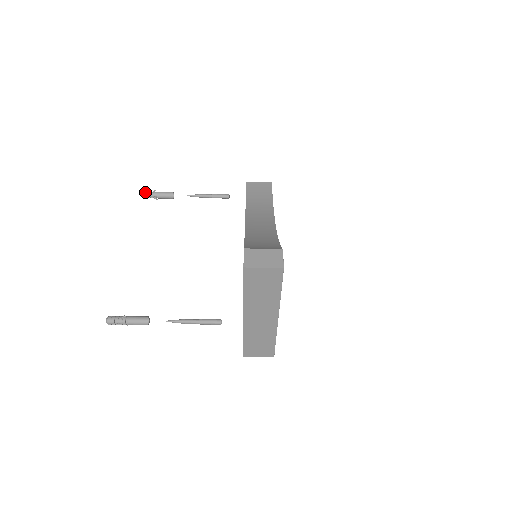
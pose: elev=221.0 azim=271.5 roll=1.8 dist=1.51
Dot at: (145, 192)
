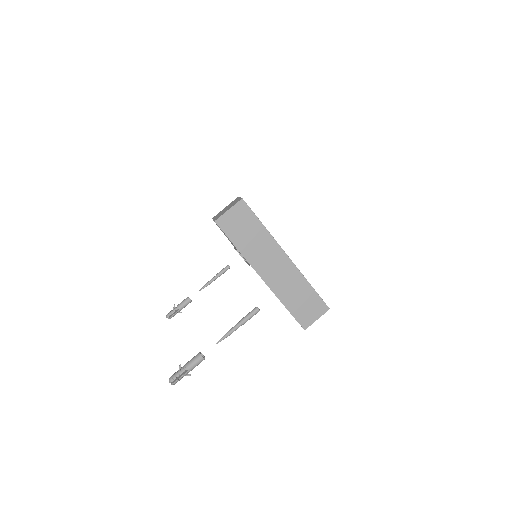
Dot at: (168, 313)
